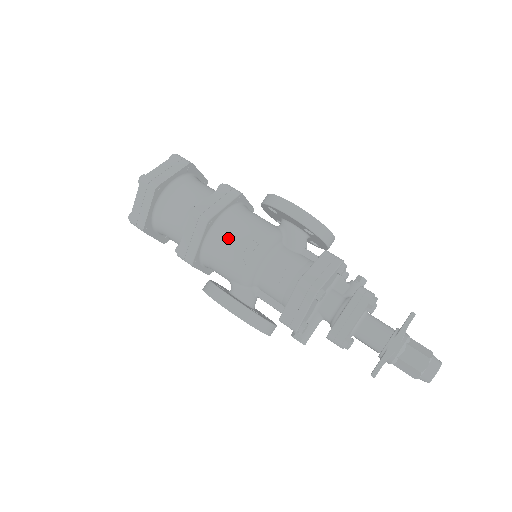
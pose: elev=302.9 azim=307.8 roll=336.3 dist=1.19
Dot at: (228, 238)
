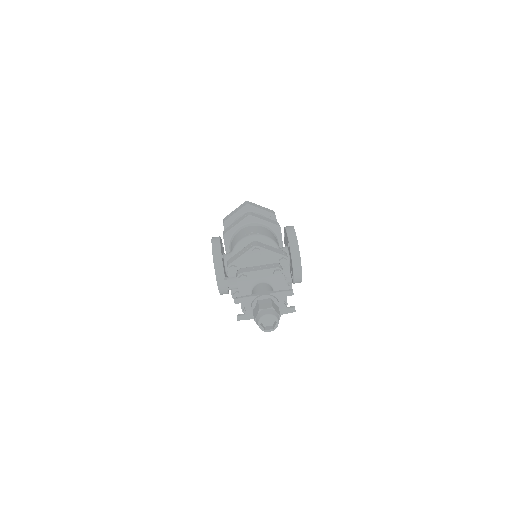
Dot at: (250, 228)
